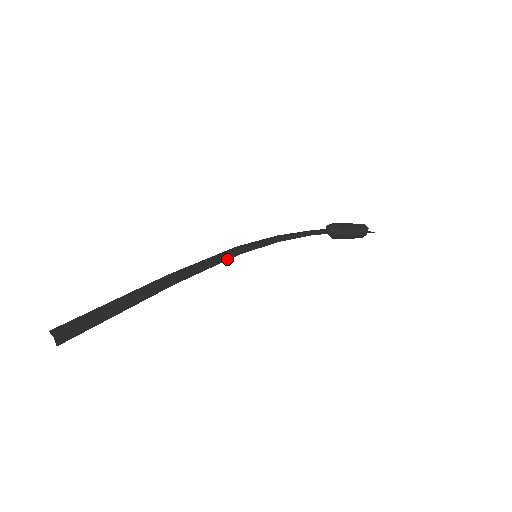
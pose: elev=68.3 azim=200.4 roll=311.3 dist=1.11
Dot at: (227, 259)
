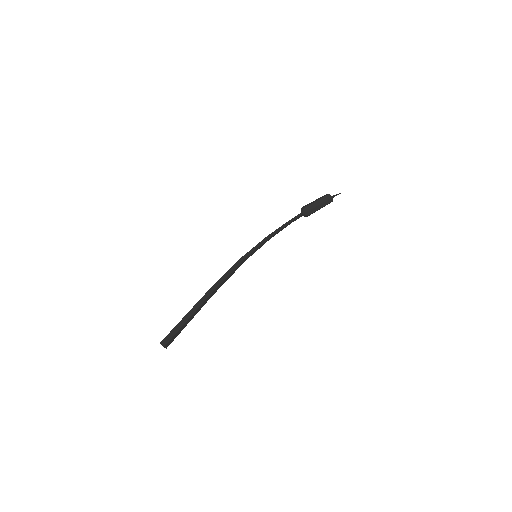
Dot at: occluded
